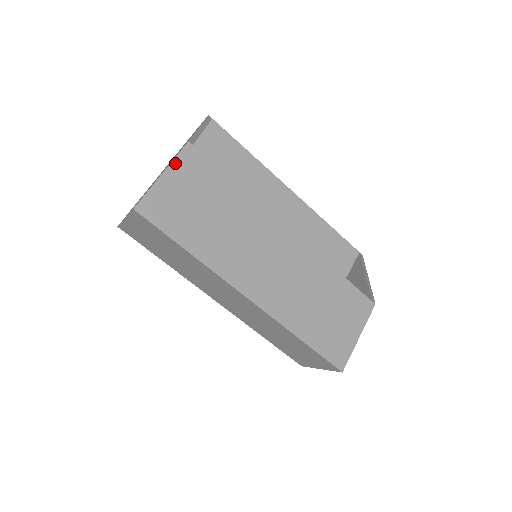
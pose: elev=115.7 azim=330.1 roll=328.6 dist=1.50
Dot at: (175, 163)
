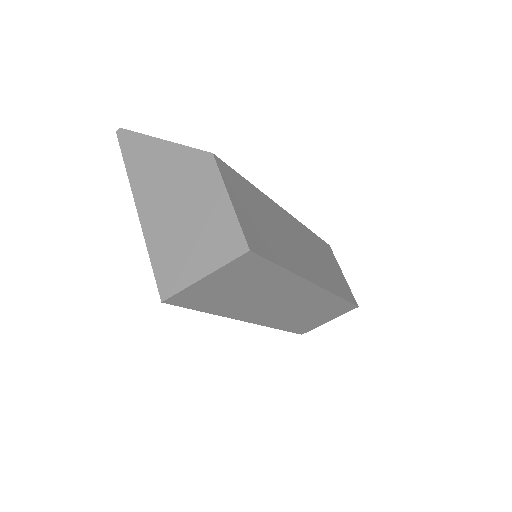
Dot at: (225, 182)
